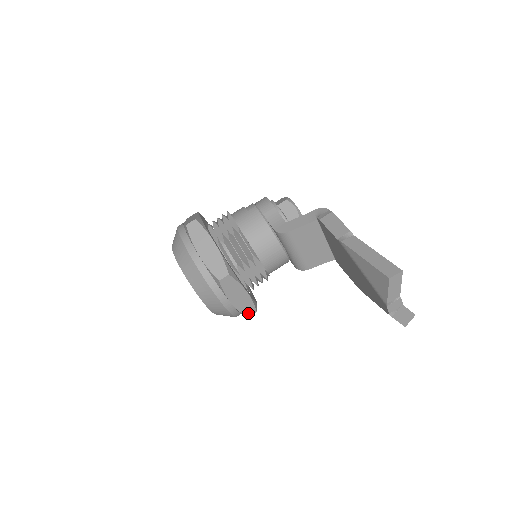
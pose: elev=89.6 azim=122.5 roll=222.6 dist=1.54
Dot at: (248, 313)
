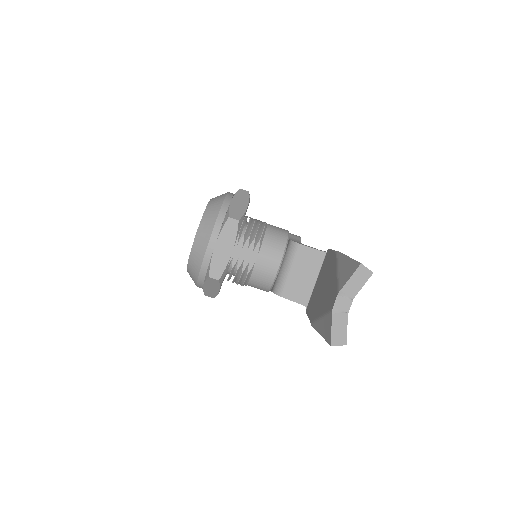
Dot at: (213, 273)
